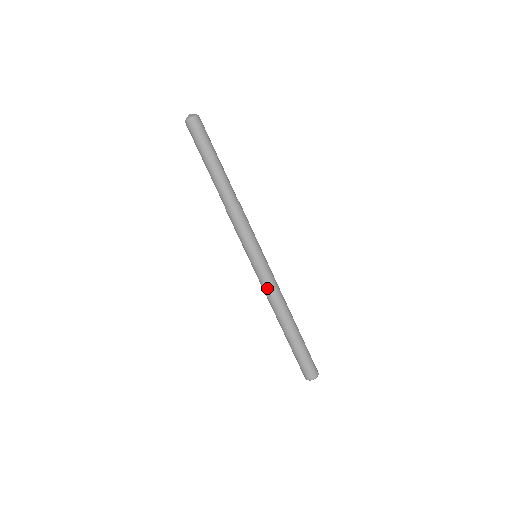
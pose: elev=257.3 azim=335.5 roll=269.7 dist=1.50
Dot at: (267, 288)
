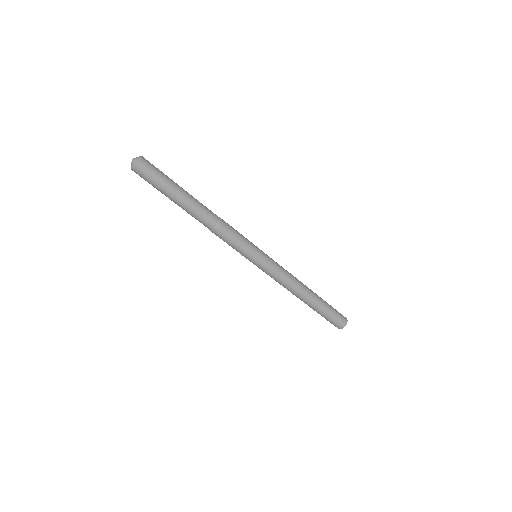
Dot at: (280, 277)
